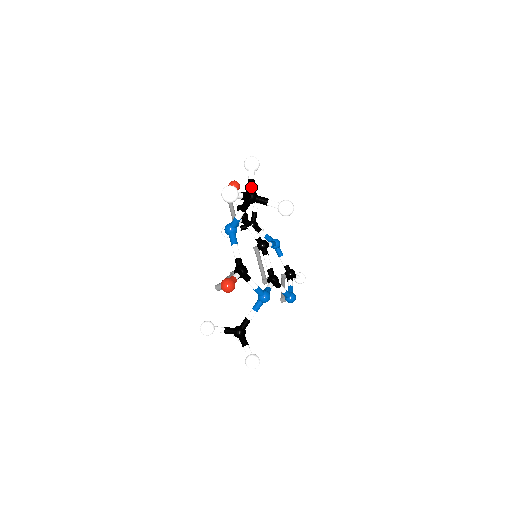
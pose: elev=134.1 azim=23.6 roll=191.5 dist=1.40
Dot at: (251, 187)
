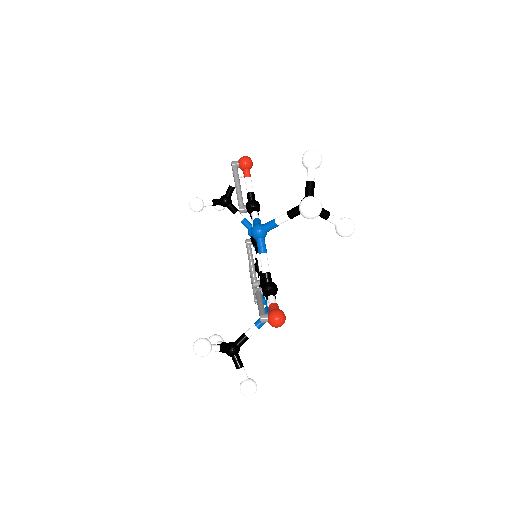
Dot at: (312, 192)
